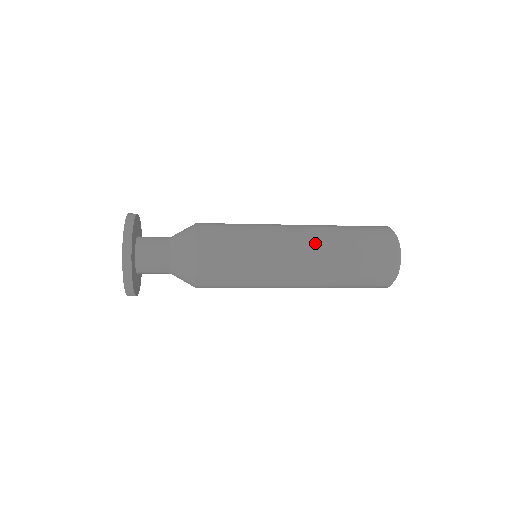
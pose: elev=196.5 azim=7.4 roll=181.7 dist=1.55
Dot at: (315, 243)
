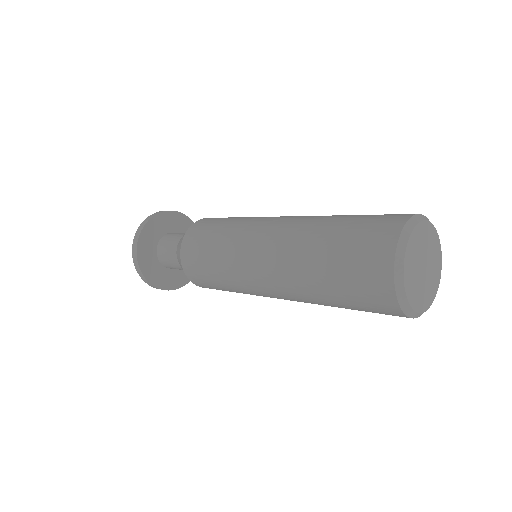
Dot at: (280, 255)
